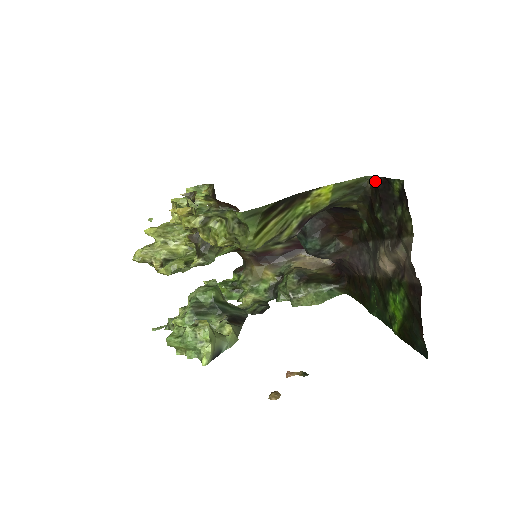
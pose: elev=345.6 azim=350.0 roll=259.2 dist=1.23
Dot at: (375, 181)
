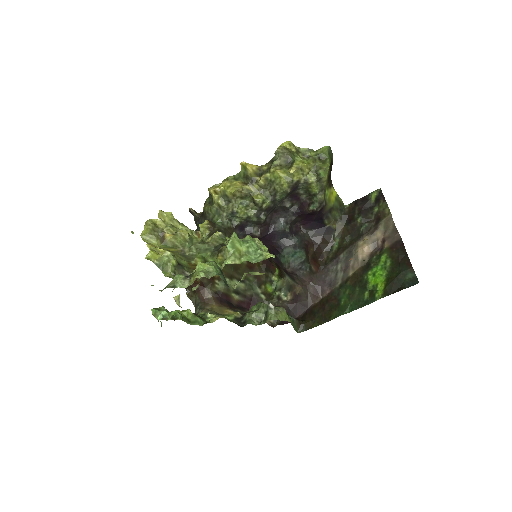
Dot at: (353, 204)
